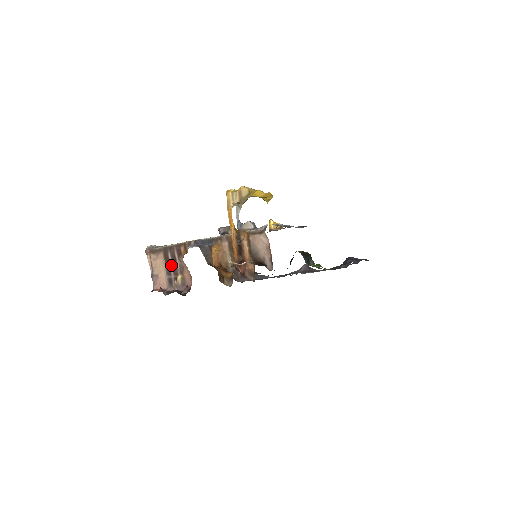
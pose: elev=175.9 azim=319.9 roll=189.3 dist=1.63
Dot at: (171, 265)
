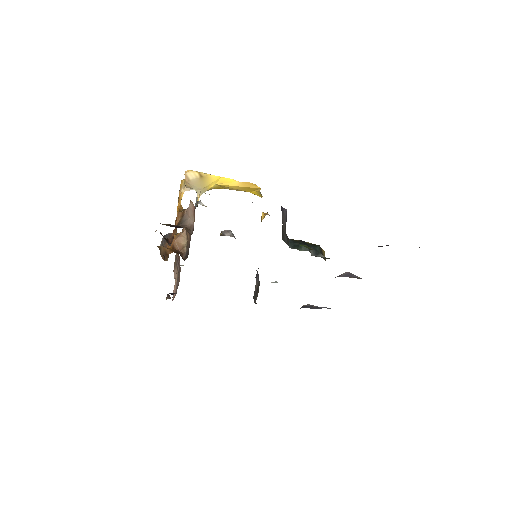
Dot at: occluded
